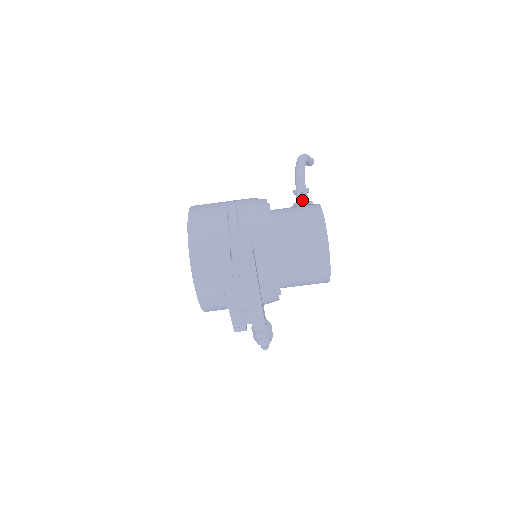
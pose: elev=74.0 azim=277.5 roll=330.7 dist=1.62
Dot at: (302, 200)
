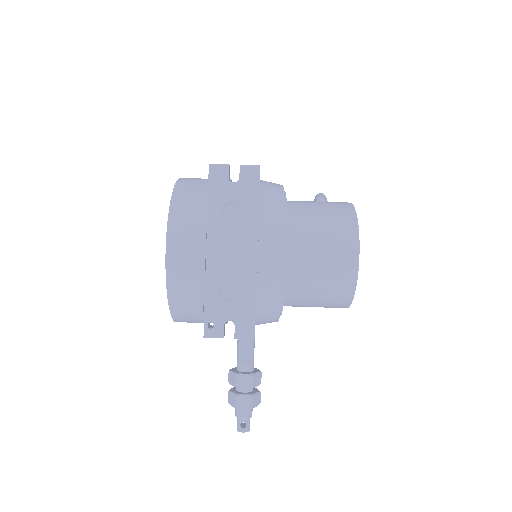
Dot at: occluded
